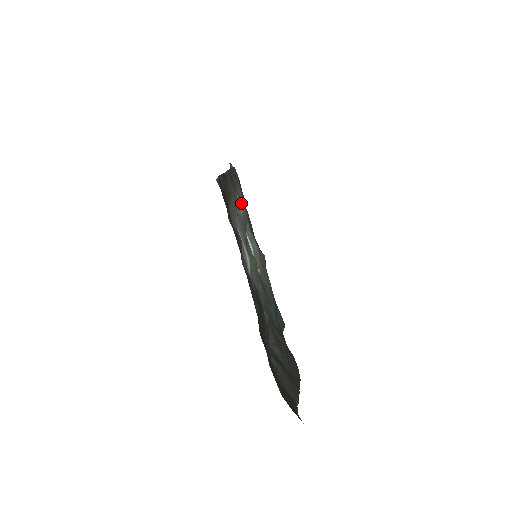
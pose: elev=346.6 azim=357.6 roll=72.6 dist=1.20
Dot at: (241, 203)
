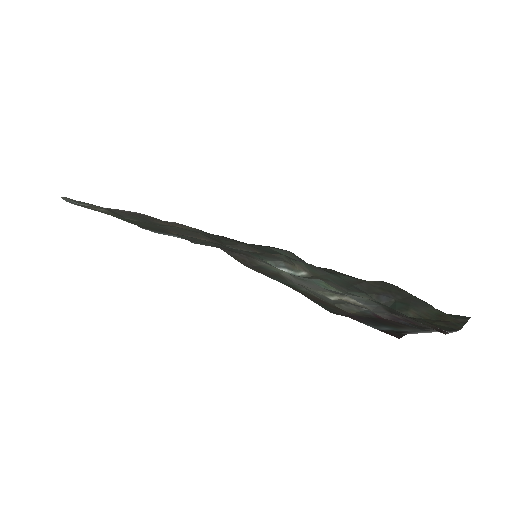
Dot at: (276, 269)
